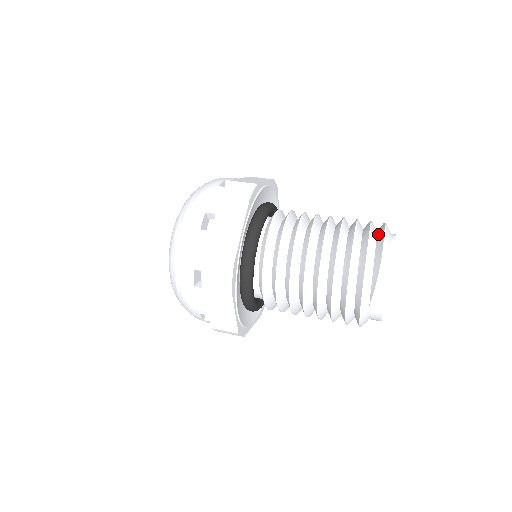
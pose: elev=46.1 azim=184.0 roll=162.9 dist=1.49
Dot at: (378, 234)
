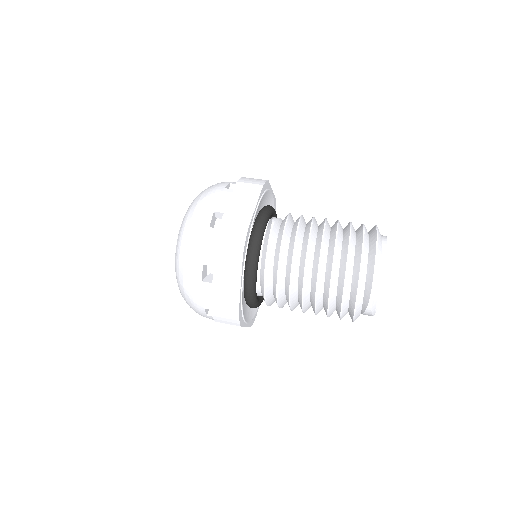
Dot at: (369, 257)
